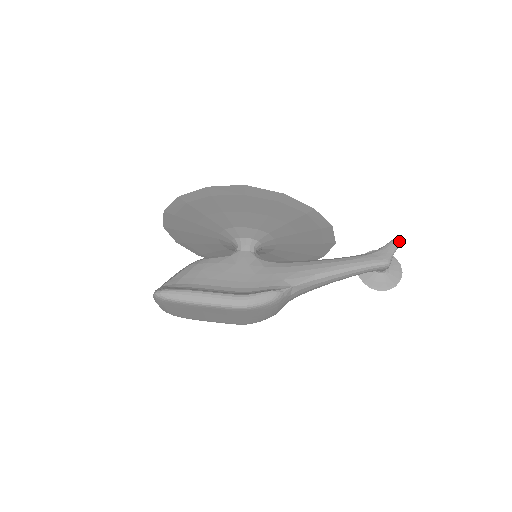
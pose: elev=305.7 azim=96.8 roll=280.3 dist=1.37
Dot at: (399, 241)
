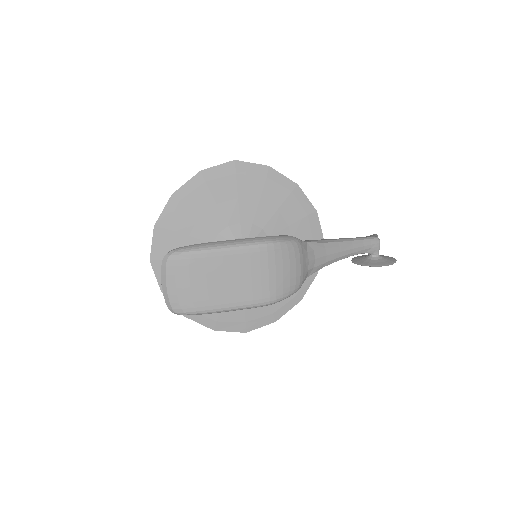
Dot at: (376, 234)
